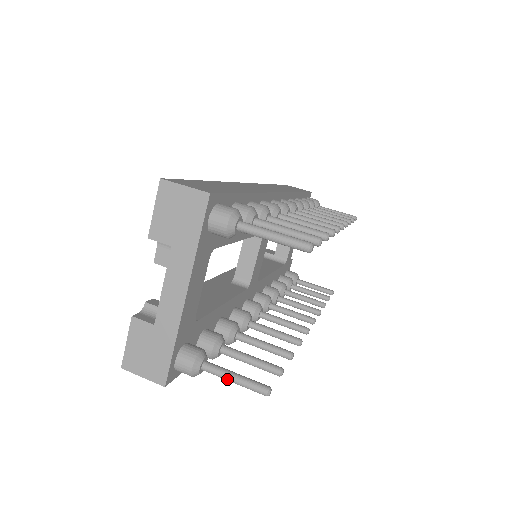
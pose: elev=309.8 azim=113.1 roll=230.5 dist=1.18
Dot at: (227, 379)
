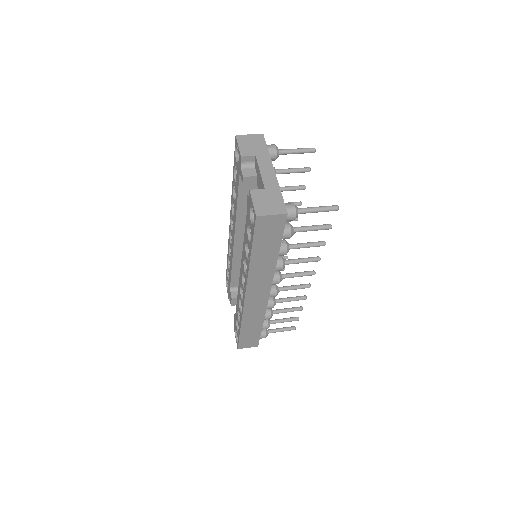
Dot at: (314, 209)
